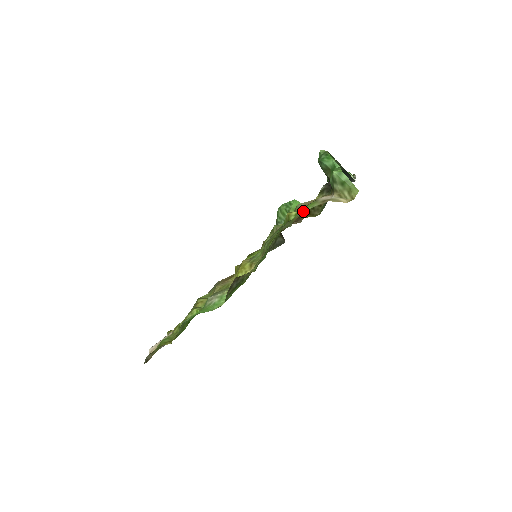
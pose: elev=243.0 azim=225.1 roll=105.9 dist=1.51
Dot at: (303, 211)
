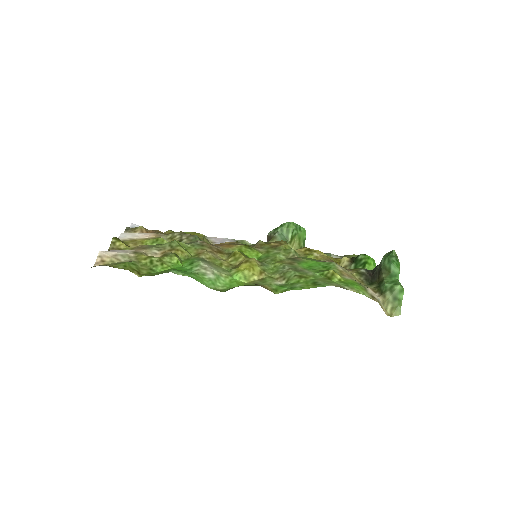
Dot at: (355, 290)
